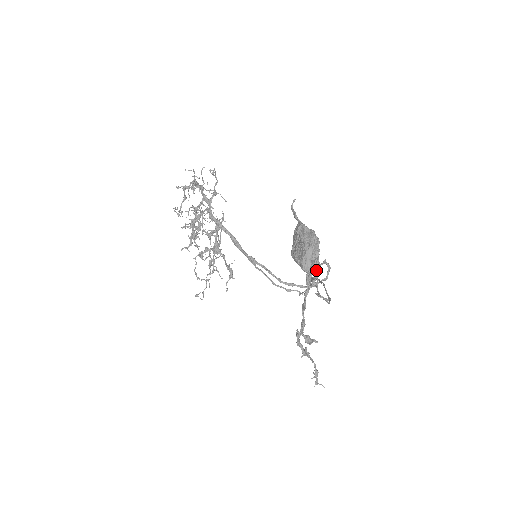
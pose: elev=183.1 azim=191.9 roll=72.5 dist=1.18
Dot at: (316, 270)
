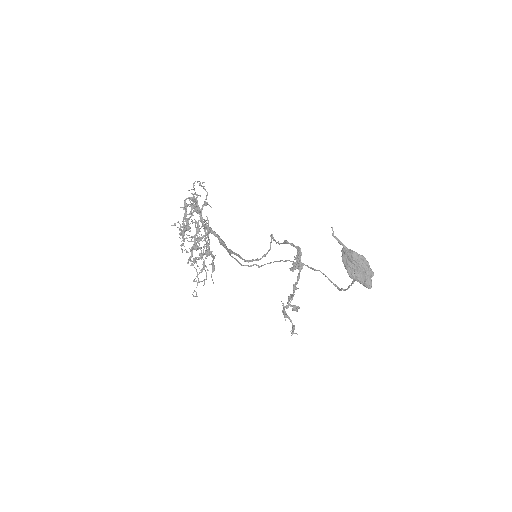
Dot at: (300, 257)
